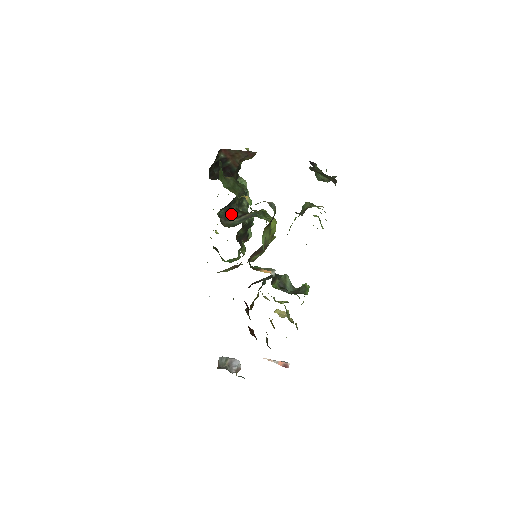
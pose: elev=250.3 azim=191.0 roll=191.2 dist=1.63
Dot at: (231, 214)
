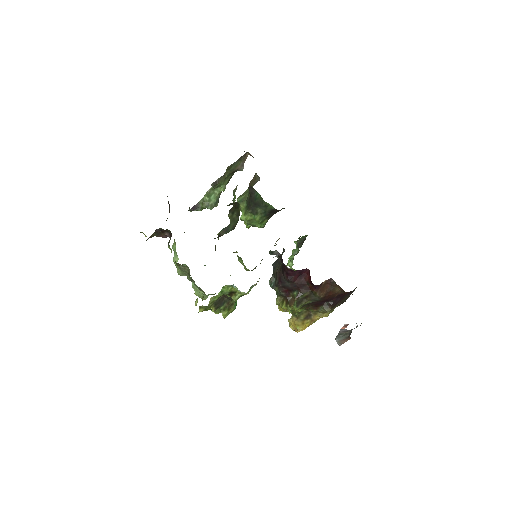
Dot at: occluded
